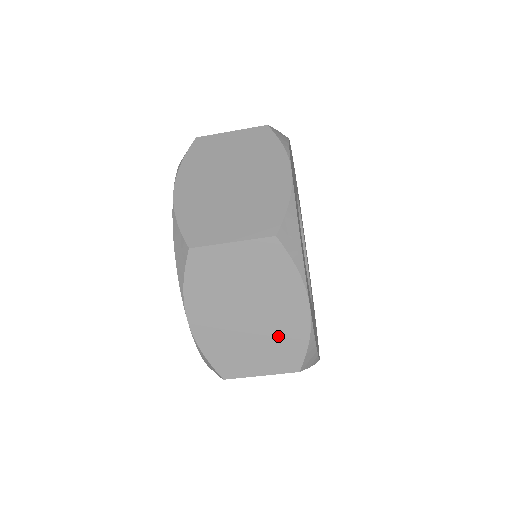
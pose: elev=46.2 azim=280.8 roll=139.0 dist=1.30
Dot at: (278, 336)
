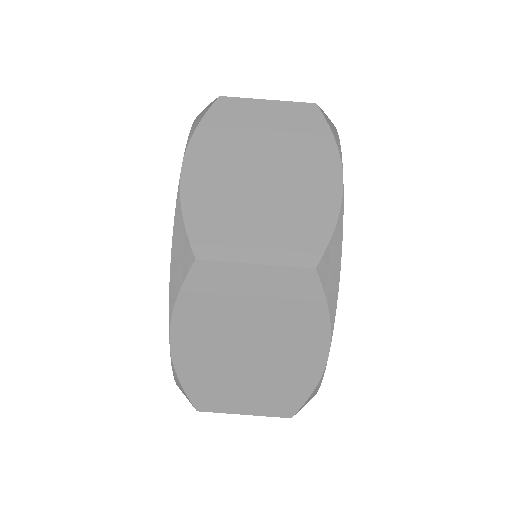
Dot at: (295, 208)
